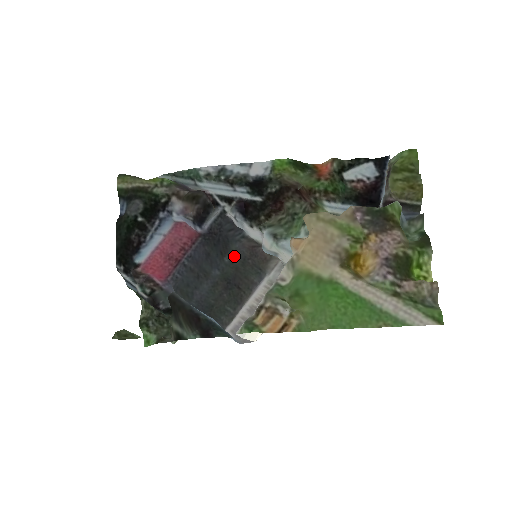
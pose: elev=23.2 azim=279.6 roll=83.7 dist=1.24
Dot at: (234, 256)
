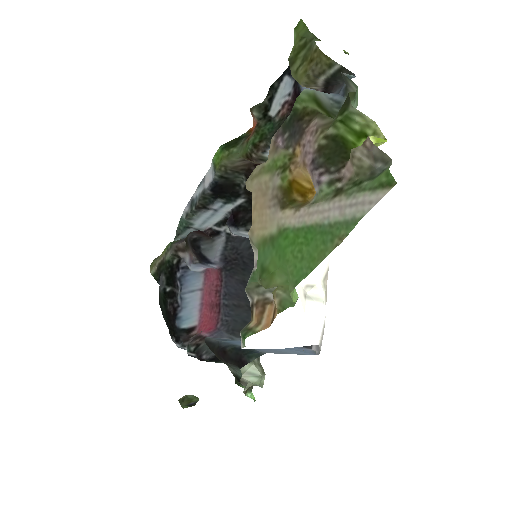
Dot at: occluded
